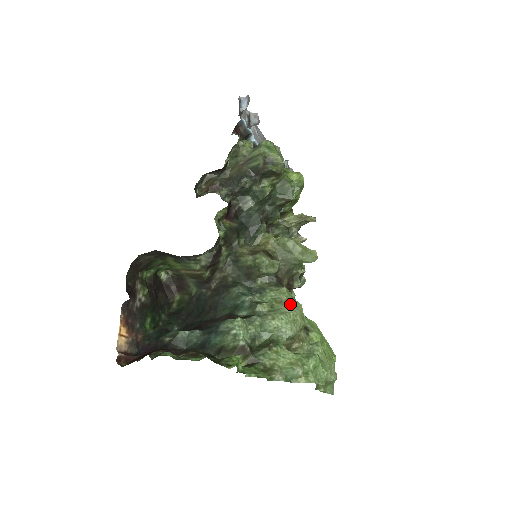
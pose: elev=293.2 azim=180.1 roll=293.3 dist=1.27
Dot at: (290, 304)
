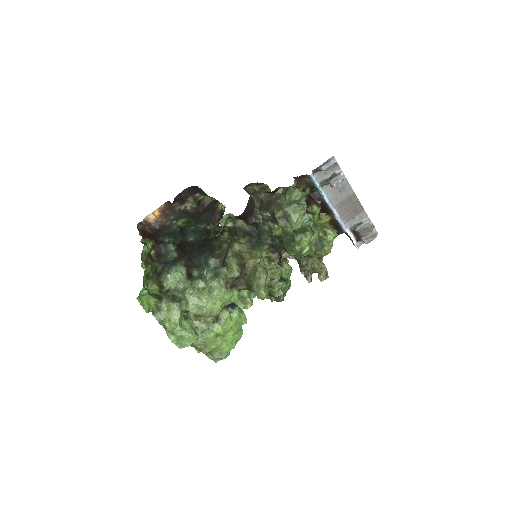
Dot at: (214, 299)
